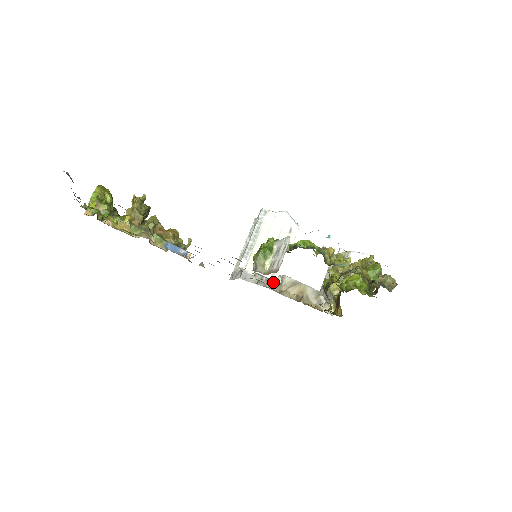
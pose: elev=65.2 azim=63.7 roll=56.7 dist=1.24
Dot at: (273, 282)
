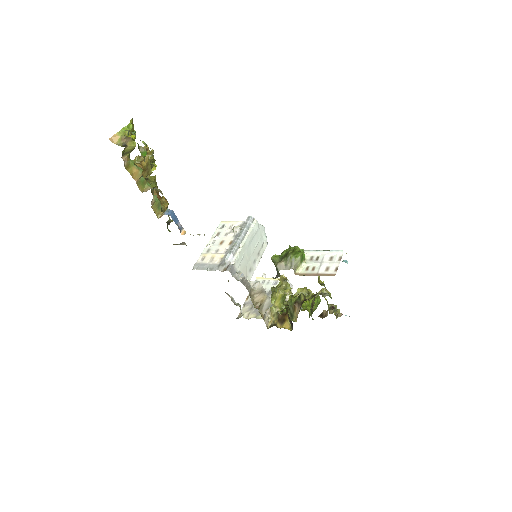
Dot at: (249, 284)
